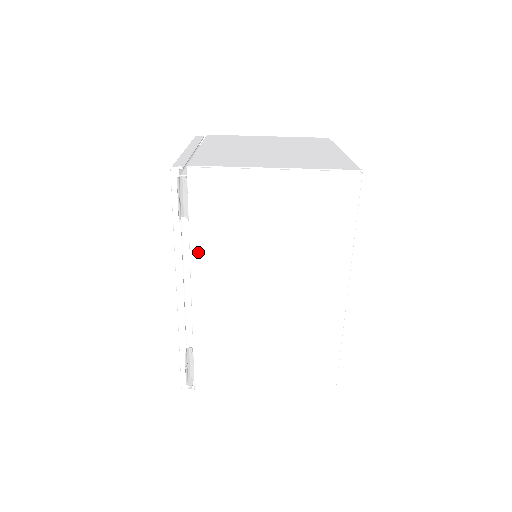
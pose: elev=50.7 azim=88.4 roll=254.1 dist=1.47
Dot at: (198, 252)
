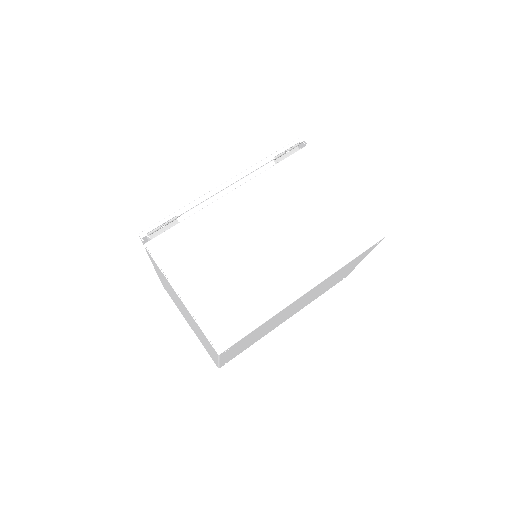
Dot at: (263, 179)
